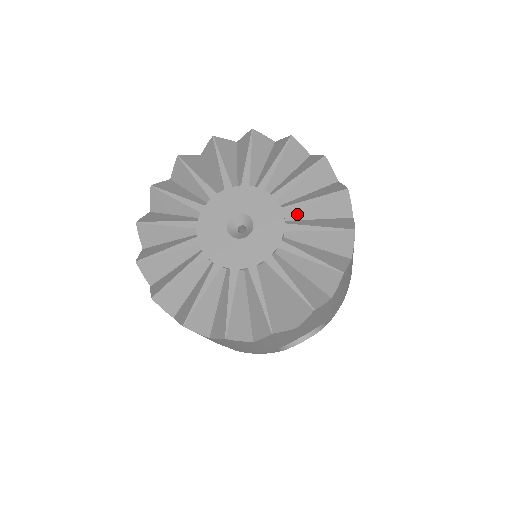
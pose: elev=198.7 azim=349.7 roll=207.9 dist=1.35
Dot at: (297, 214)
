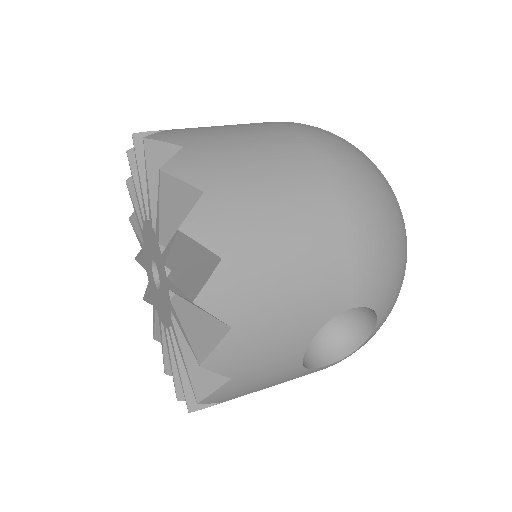
Dot at: (164, 234)
